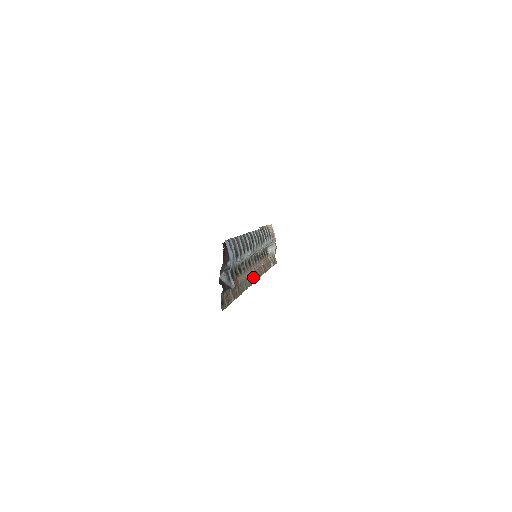
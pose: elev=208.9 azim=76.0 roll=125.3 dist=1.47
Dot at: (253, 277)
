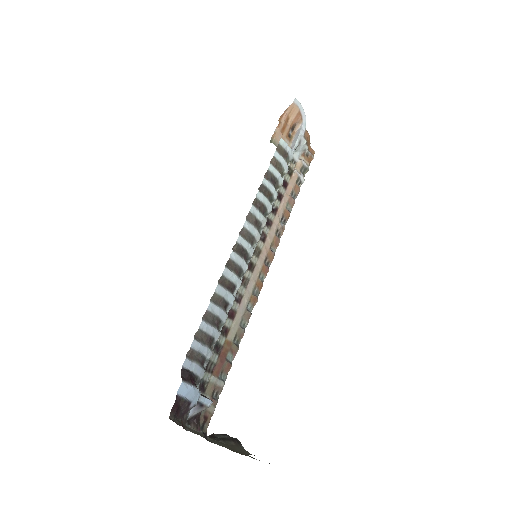
Dot at: (260, 280)
